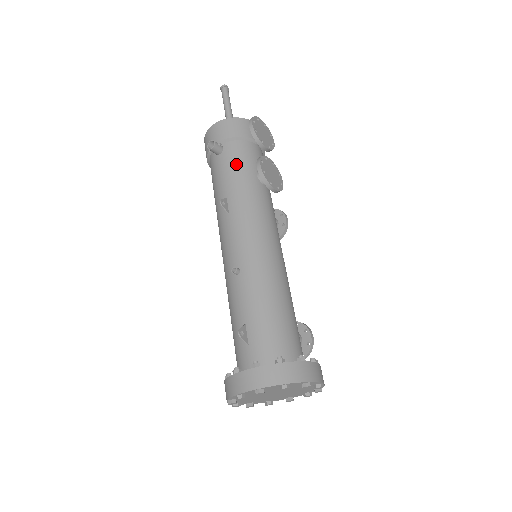
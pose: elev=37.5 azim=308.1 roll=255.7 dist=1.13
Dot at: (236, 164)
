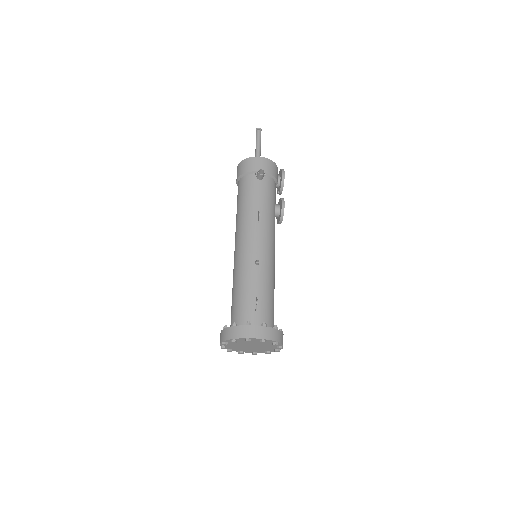
Dot at: (269, 193)
